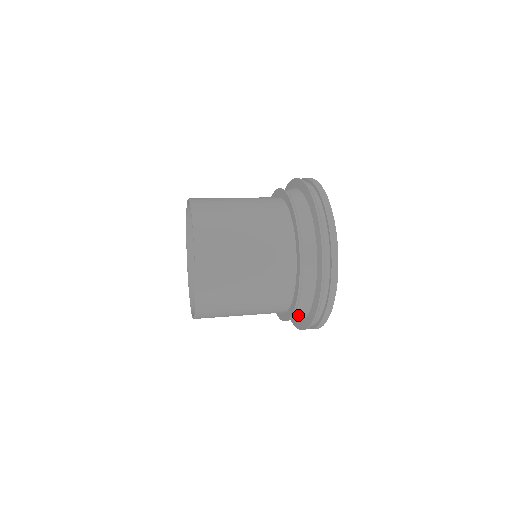
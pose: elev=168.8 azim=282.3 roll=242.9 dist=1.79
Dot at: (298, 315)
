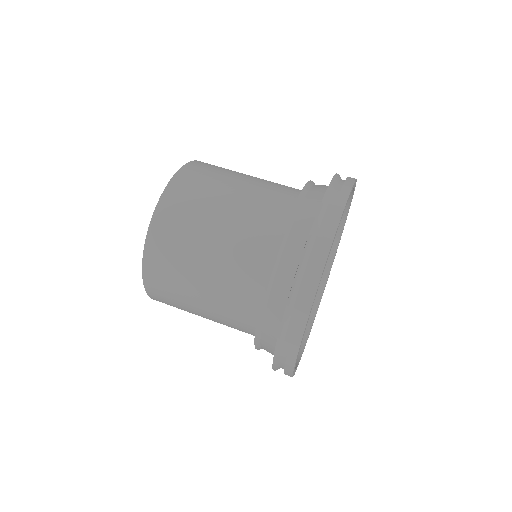
Dot at: occluded
